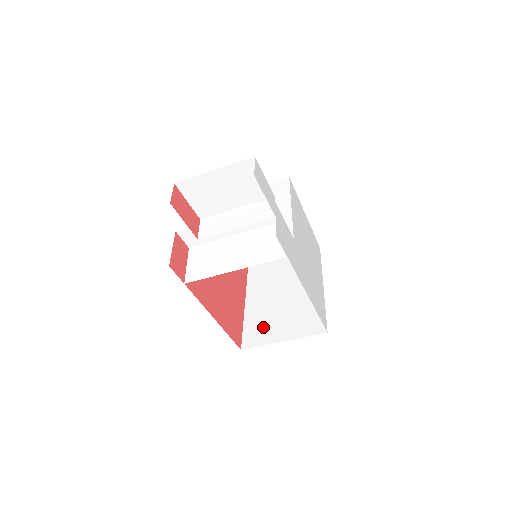
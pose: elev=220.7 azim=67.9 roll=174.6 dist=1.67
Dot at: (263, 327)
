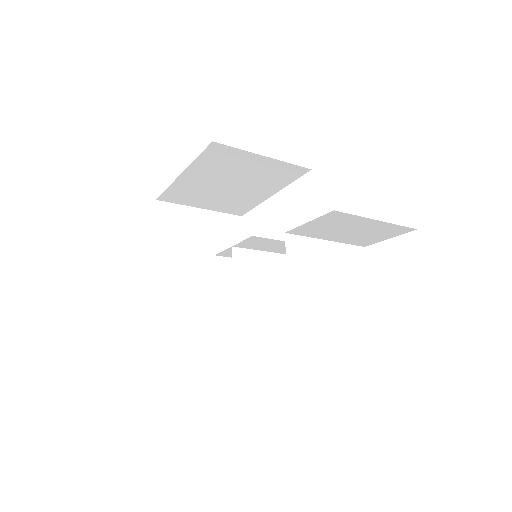
Dot at: (185, 308)
